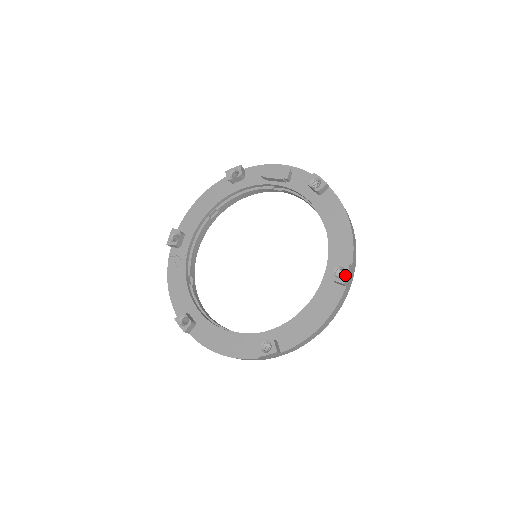
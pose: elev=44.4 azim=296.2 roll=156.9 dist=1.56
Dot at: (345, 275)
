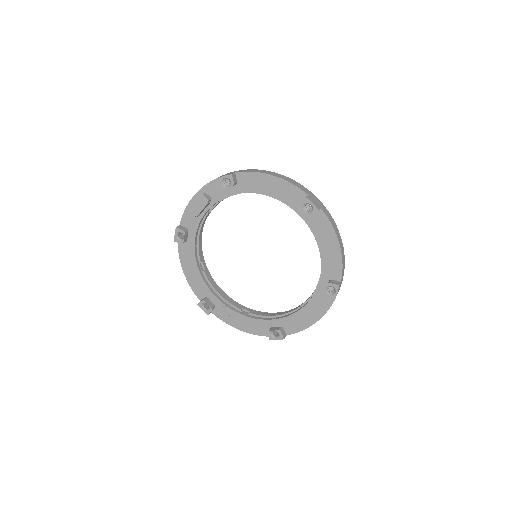
Dot at: (313, 206)
